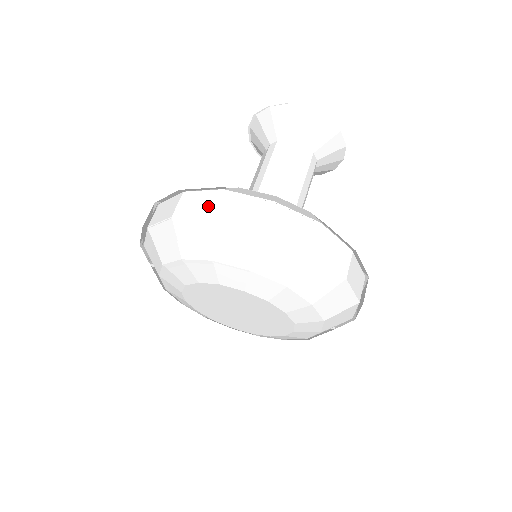
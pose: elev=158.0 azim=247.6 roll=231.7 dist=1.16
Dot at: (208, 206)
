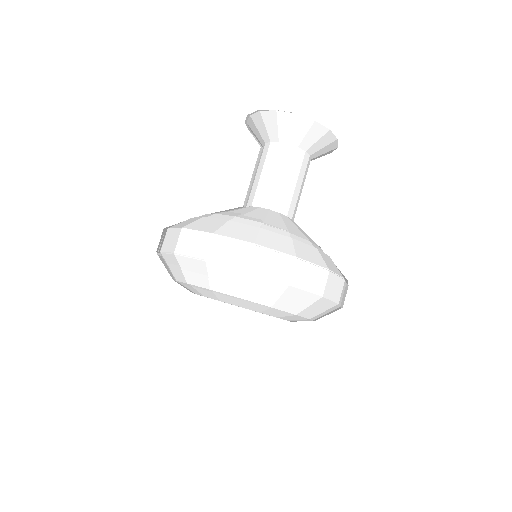
Dot at: (241, 259)
